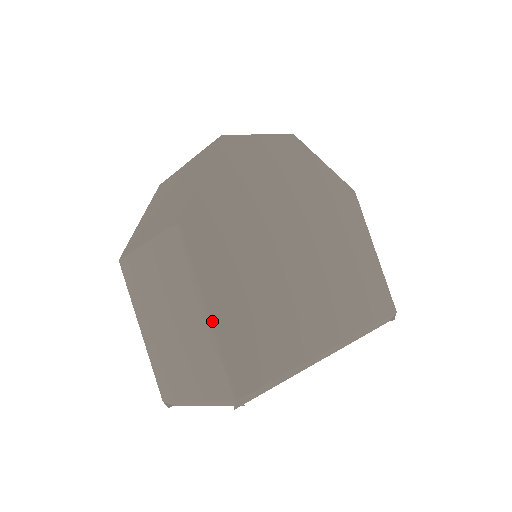
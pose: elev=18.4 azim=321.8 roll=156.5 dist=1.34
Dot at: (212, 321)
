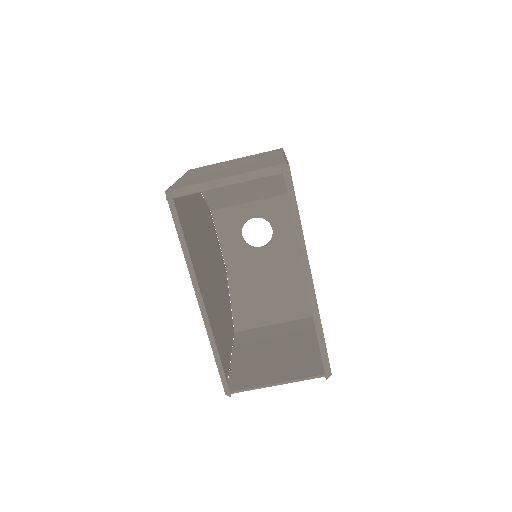
Dot at: occluded
